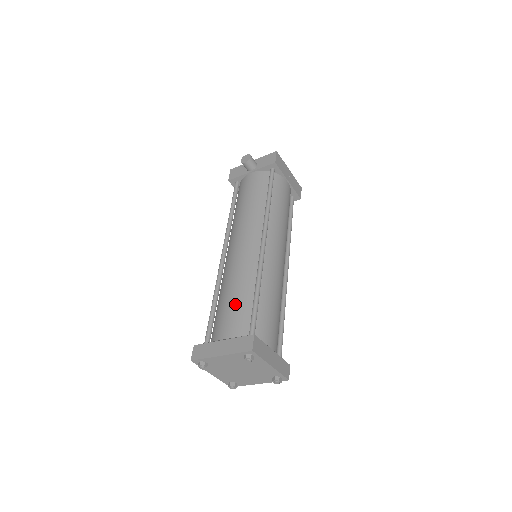
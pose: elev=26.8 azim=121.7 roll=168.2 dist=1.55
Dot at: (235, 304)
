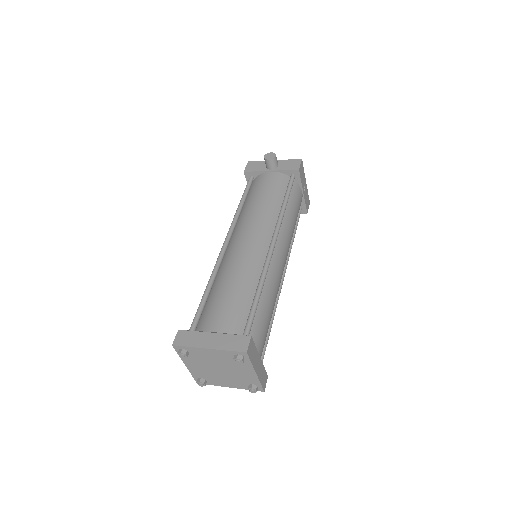
Dot at: (233, 299)
